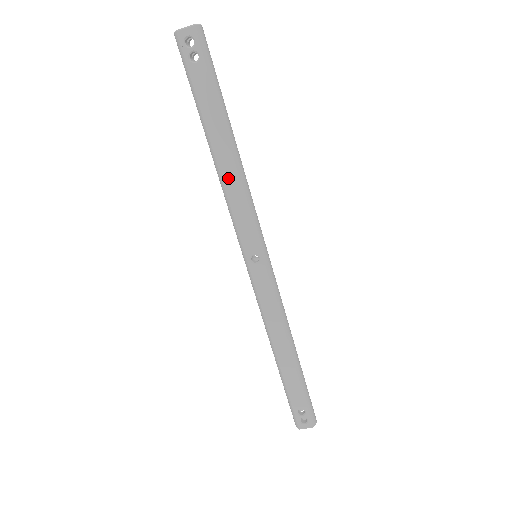
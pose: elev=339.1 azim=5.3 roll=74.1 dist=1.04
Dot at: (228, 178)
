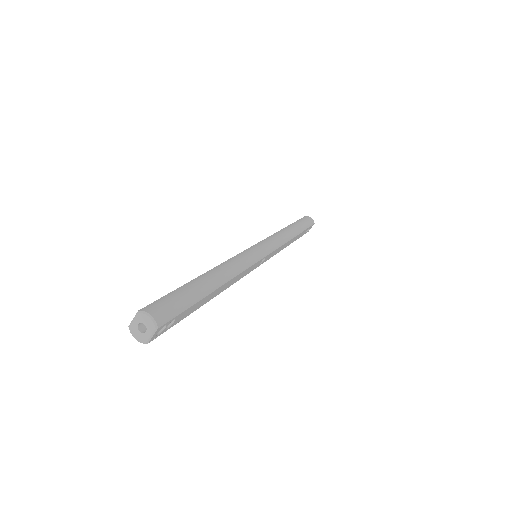
Dot at: (230, 285)
